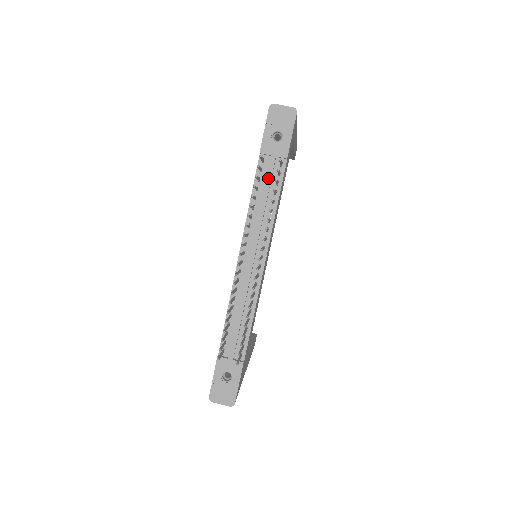
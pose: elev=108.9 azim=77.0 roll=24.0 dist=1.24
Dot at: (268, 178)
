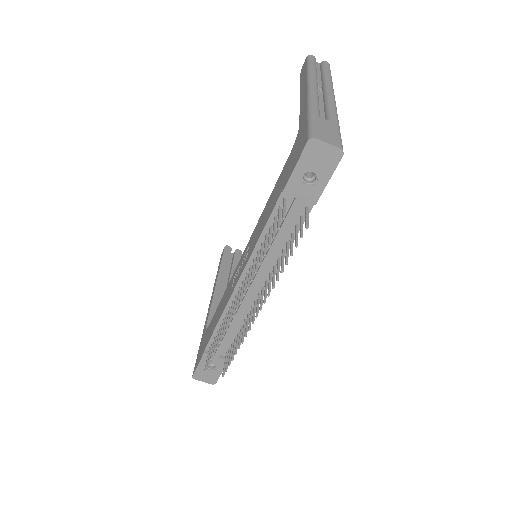
Dot at: (287, 221)
